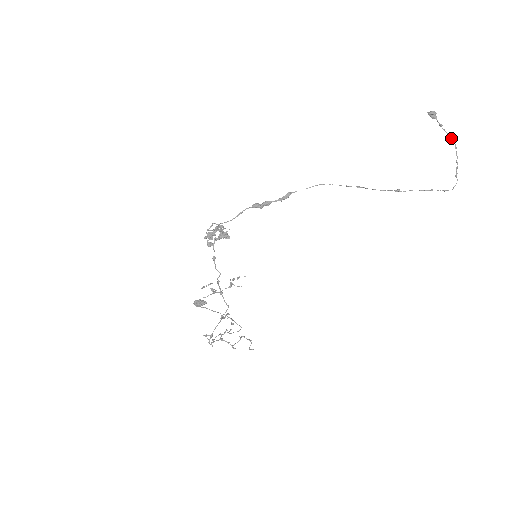
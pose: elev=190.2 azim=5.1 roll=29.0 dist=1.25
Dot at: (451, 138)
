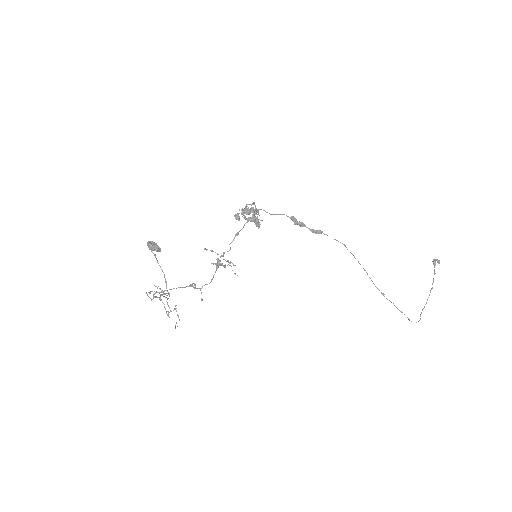
Dot at: occluded
